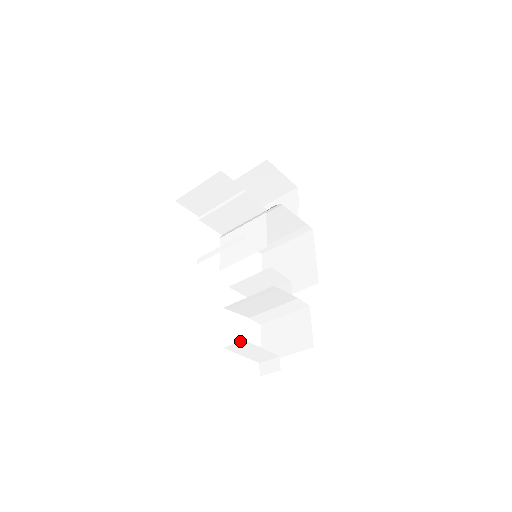
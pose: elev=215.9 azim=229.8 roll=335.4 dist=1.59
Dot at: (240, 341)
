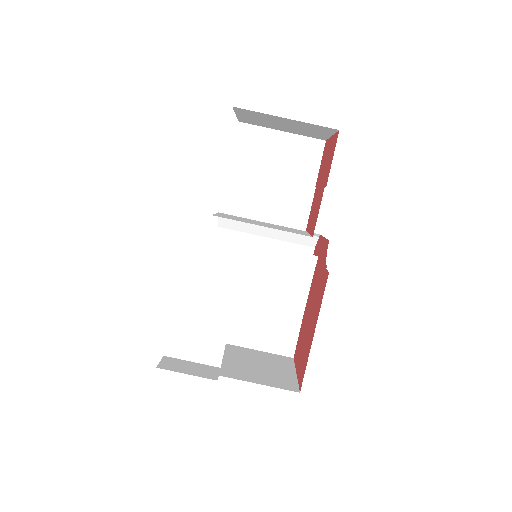
Dot at: occluded
